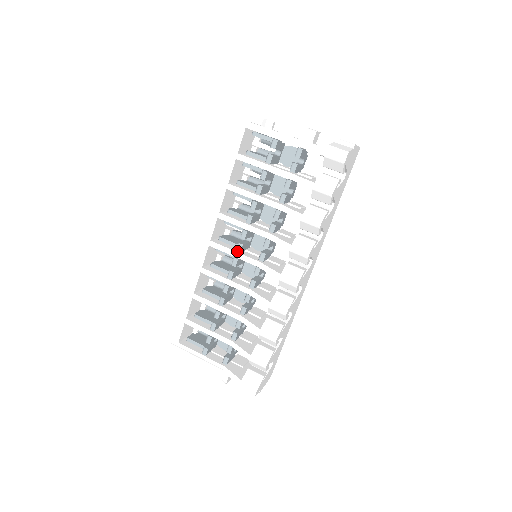
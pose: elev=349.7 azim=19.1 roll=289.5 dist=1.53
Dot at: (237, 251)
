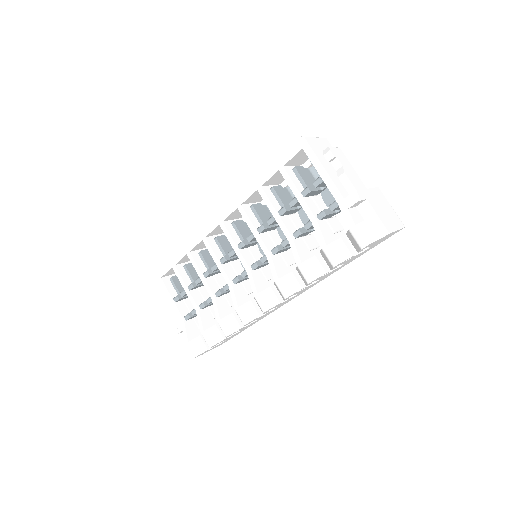
Dot at: (238, 246)
